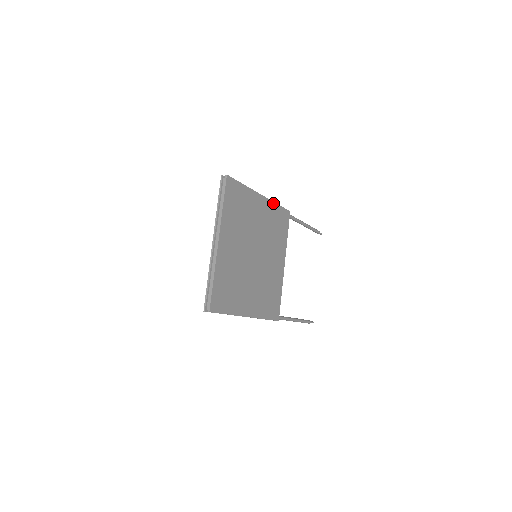
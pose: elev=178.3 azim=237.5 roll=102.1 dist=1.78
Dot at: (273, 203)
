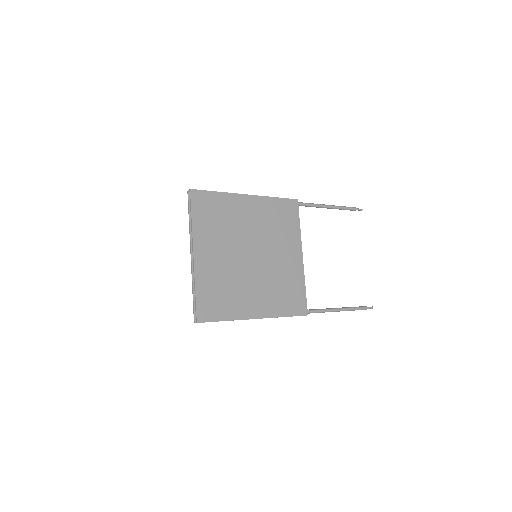
Dot at: (267, 198)
